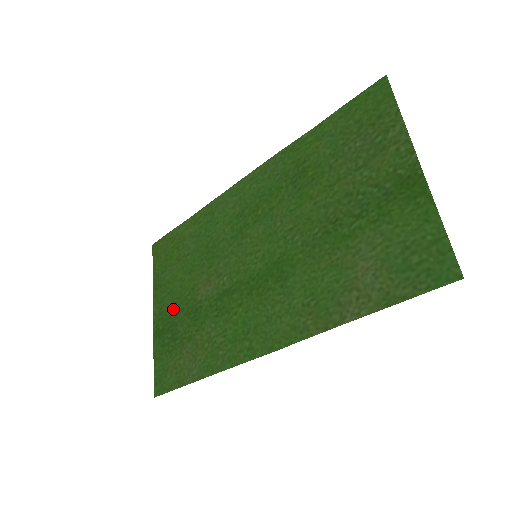
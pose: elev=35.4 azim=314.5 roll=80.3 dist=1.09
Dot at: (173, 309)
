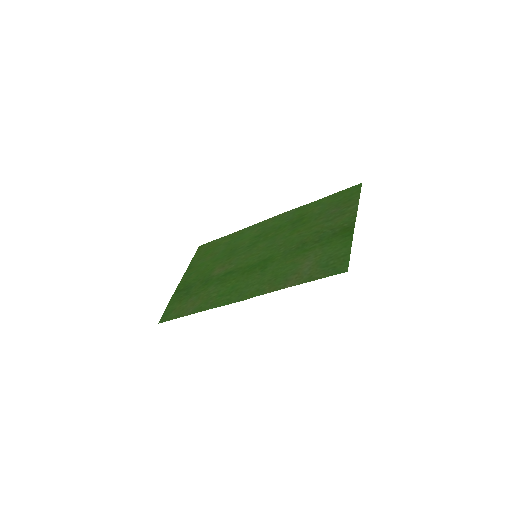
Dot at: (194, 279)
